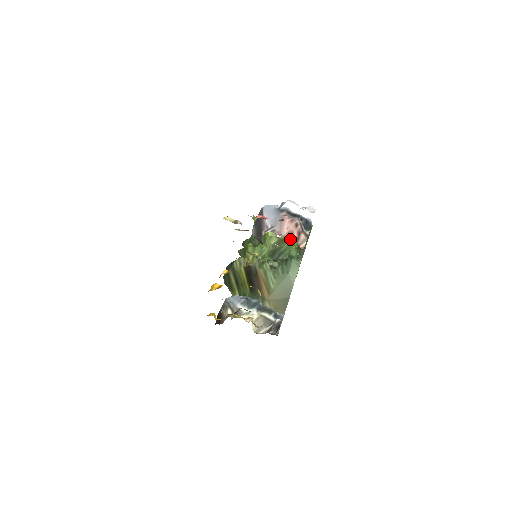
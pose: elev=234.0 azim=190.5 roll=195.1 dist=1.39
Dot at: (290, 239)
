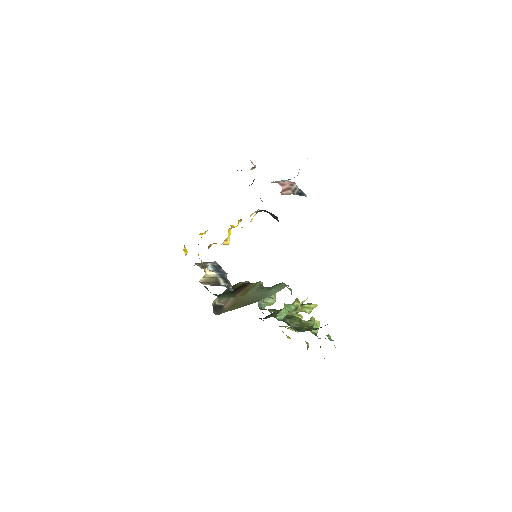
Dot at: (303, 324)
